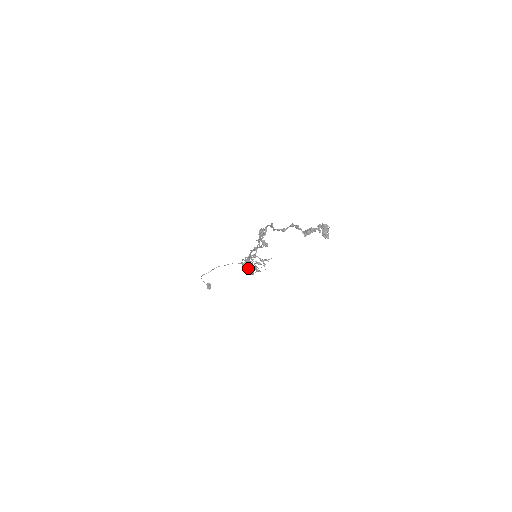
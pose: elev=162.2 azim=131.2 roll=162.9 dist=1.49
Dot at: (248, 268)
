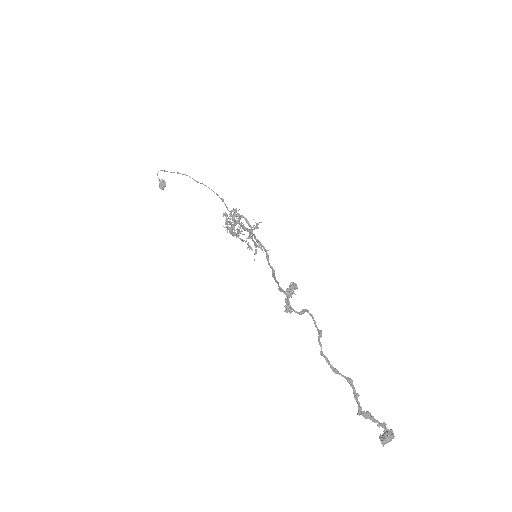
Dot at: (231, 230)
